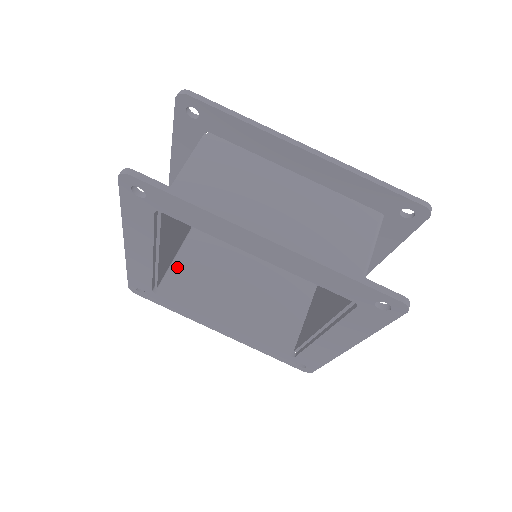
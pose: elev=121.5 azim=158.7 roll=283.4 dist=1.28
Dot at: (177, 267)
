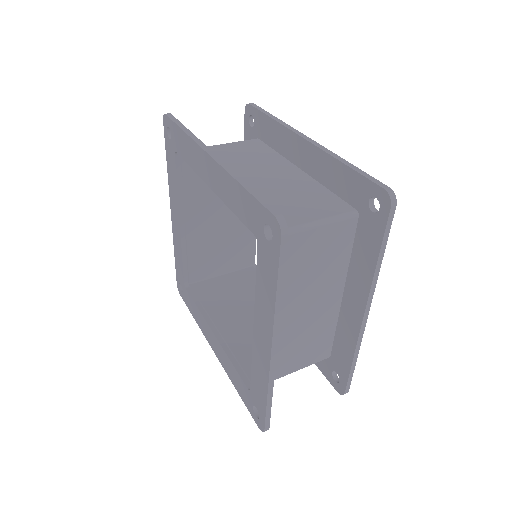
Dot at: (217, 280)
